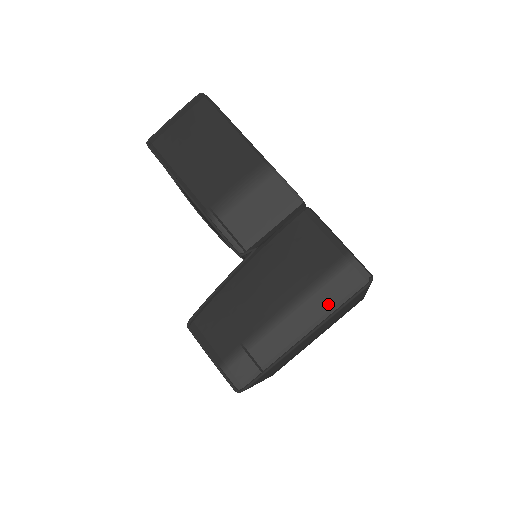
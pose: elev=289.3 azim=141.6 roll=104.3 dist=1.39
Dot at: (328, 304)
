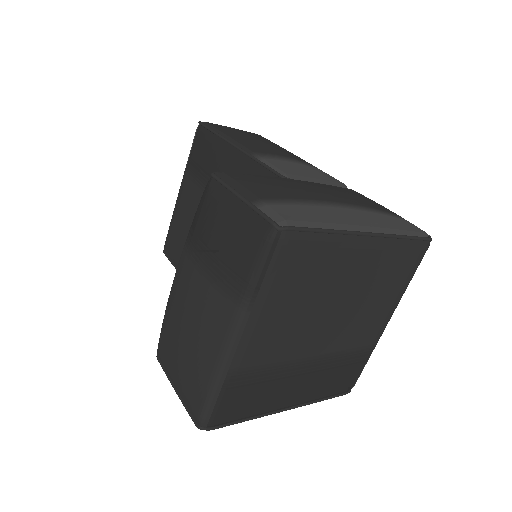
Dot at: (393, 225)
